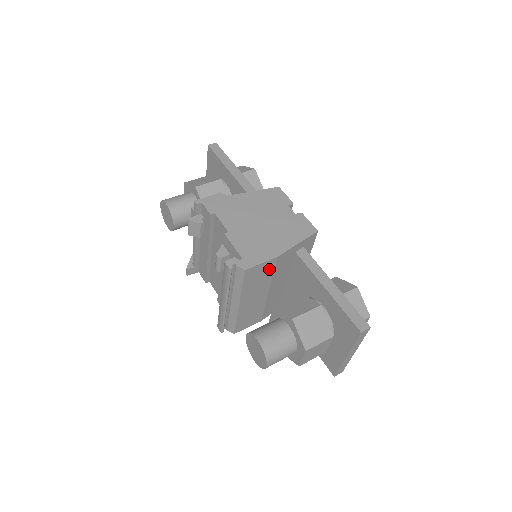
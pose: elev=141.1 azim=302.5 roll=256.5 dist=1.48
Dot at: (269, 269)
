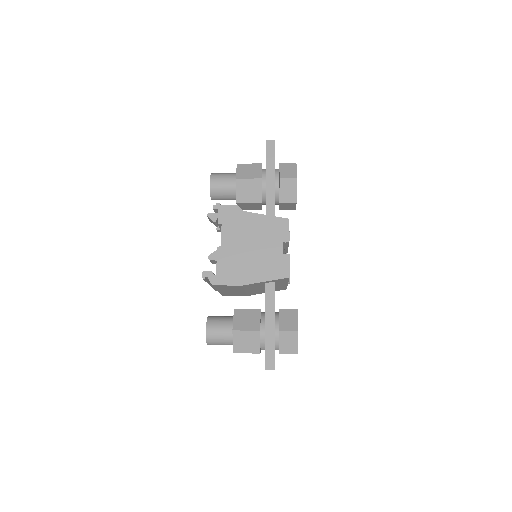
Dot at: (238, 287)
